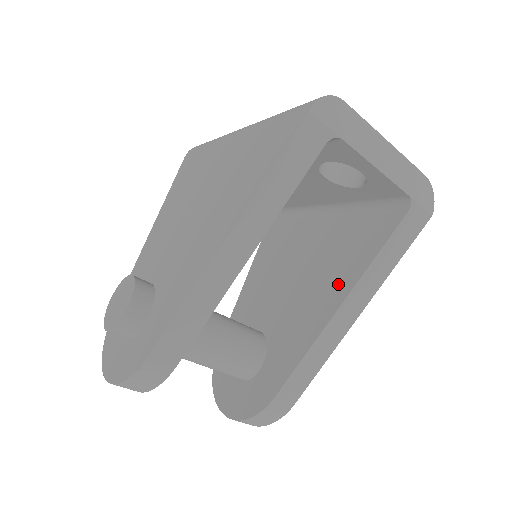
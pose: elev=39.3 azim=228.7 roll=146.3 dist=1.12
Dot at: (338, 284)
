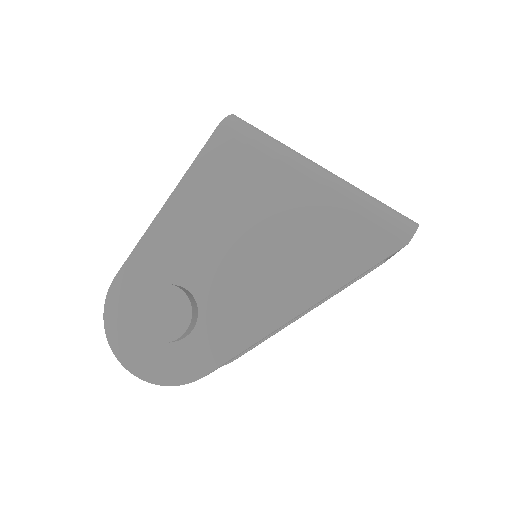
Dot at: occluded
